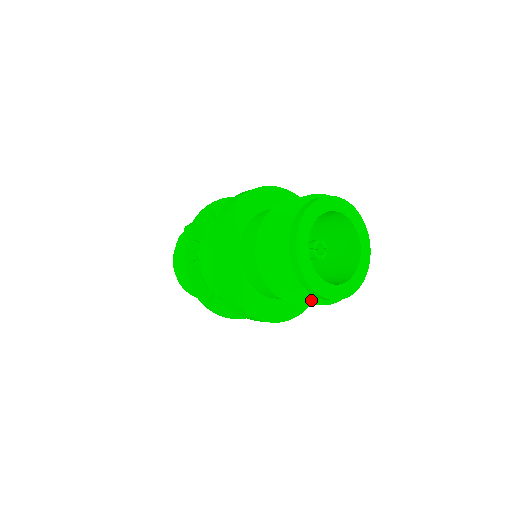
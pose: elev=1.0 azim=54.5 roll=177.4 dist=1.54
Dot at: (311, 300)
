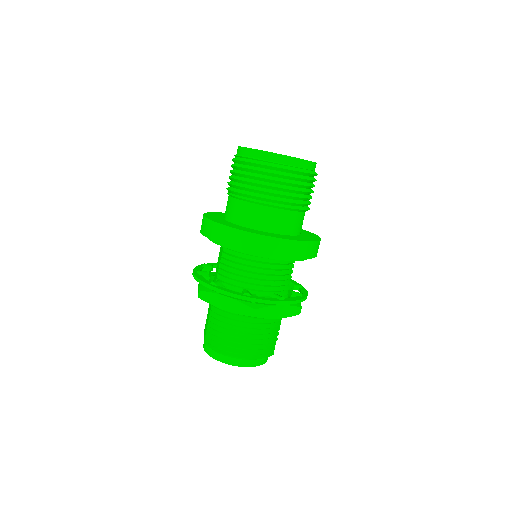
Dot at: (264, 164)
